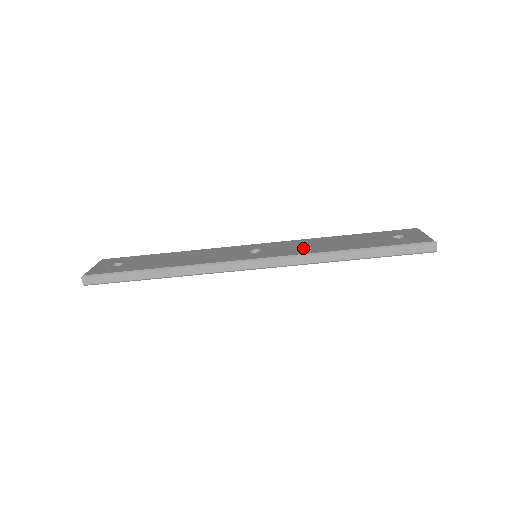
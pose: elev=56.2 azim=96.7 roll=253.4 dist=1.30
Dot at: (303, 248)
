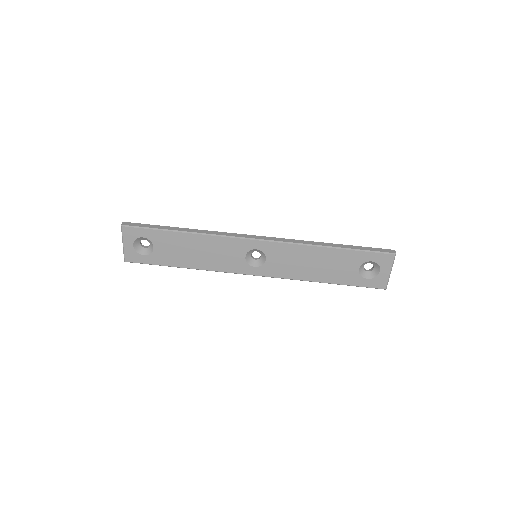
Dot at: occluded
